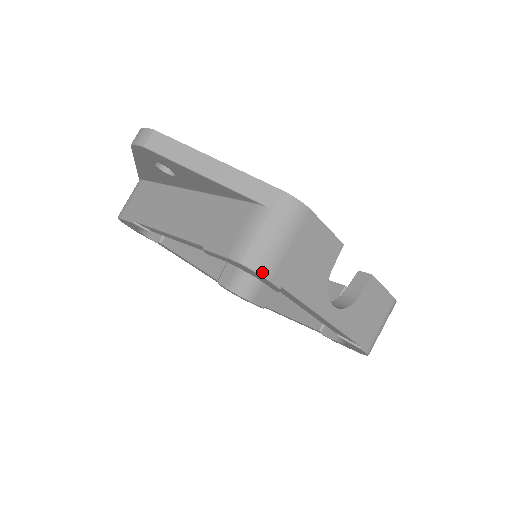
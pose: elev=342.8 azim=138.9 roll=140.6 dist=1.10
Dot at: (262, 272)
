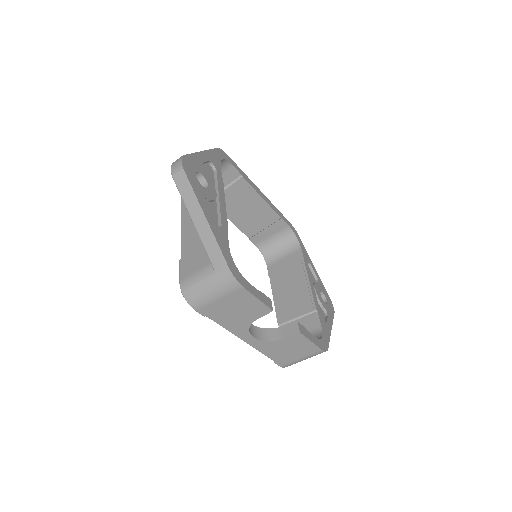
Dot at: (191, 305)
